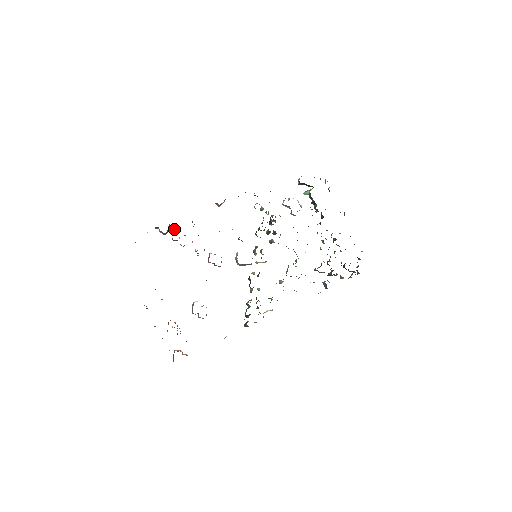
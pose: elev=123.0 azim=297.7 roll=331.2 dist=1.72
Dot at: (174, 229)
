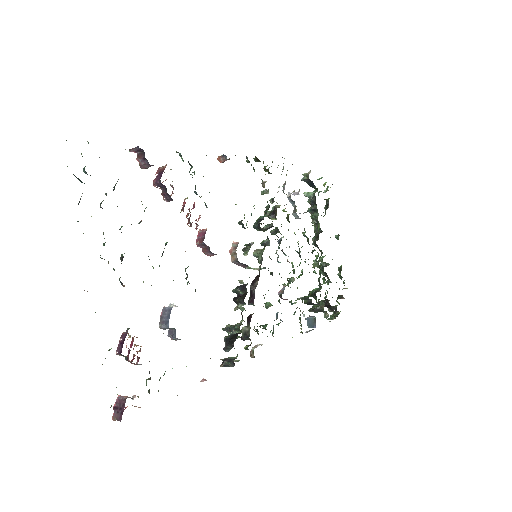
Dot at: occluded
